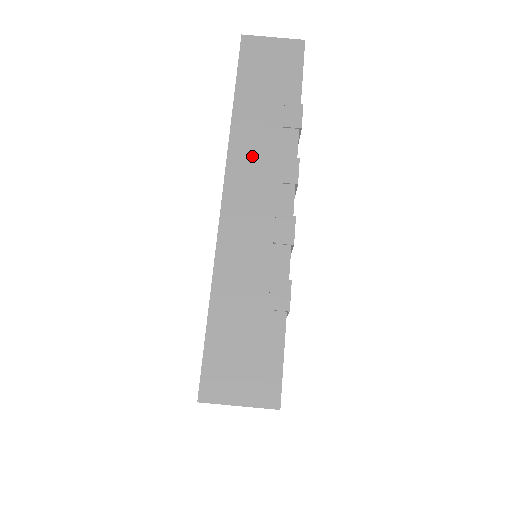
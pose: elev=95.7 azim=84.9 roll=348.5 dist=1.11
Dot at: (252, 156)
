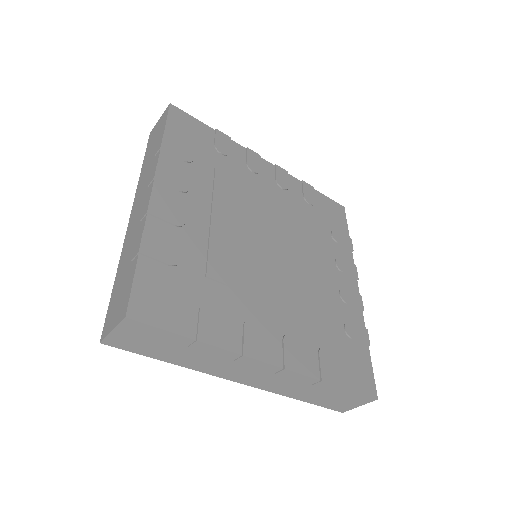
Dot at: (222, 369)
